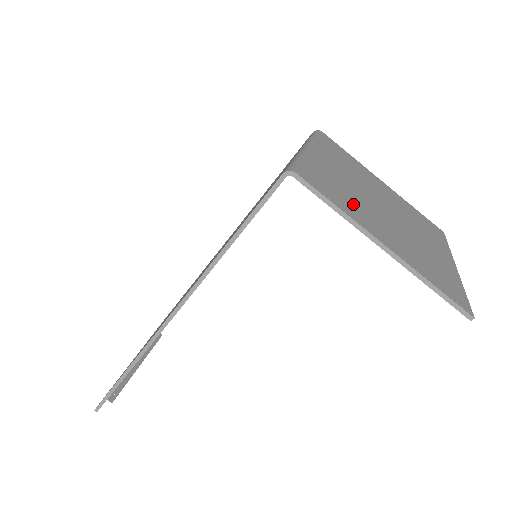
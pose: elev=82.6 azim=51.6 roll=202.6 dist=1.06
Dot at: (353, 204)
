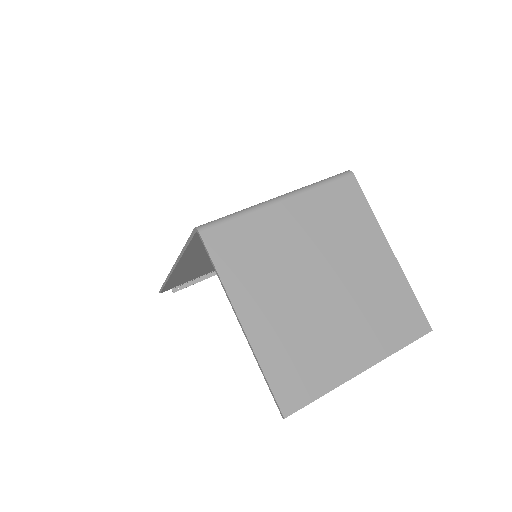
Dot at: (255, 273)
